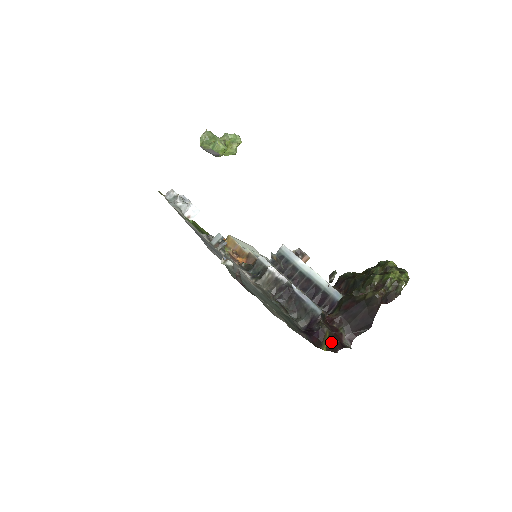
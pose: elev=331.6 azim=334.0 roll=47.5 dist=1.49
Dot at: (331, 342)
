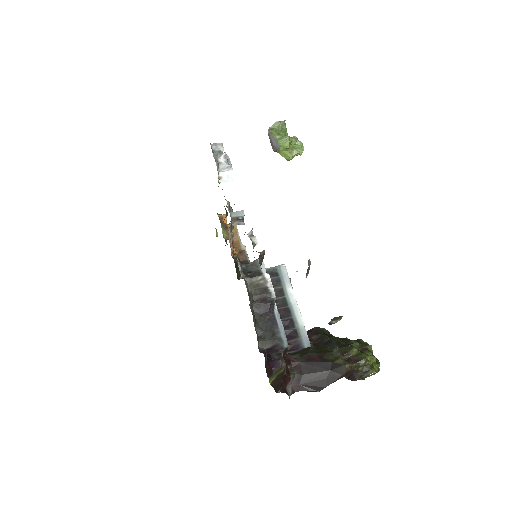
Dot at: (279, 380)
